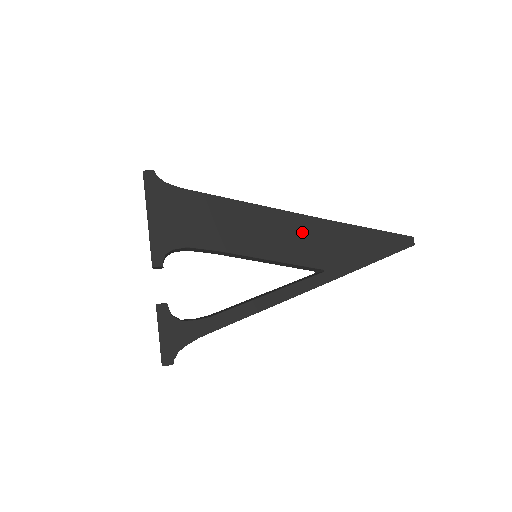
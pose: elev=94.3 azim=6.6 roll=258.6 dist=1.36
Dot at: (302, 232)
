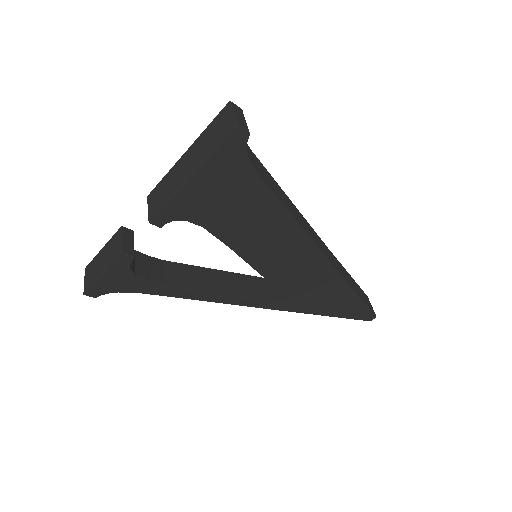
Dot at: (313, 273)
